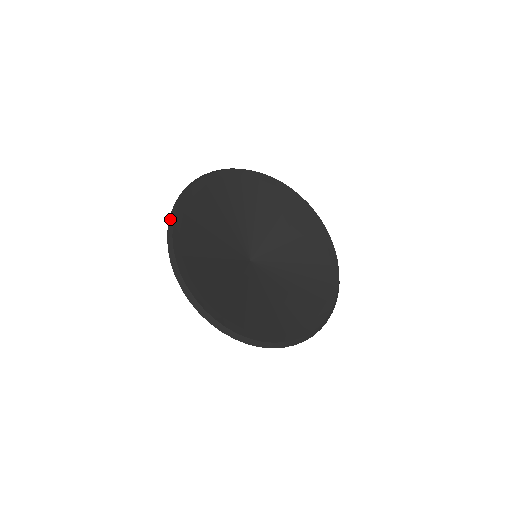
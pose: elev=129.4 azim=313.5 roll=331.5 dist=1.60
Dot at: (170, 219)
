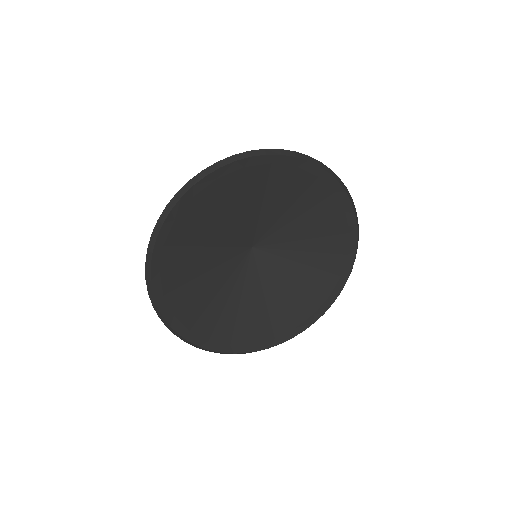
Dot at: (155, 228)
